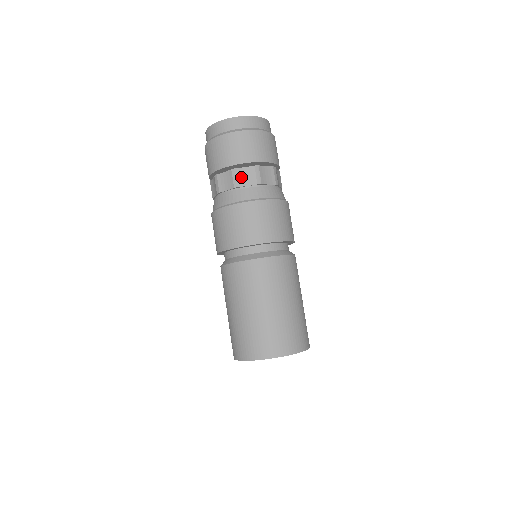
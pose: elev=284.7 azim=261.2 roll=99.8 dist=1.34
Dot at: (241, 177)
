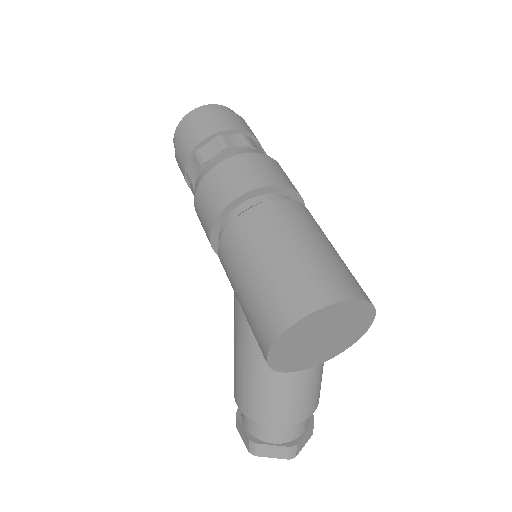
Dot at: (229, 141)
